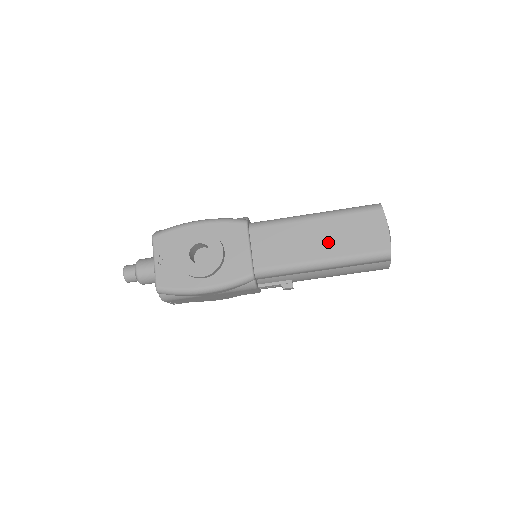
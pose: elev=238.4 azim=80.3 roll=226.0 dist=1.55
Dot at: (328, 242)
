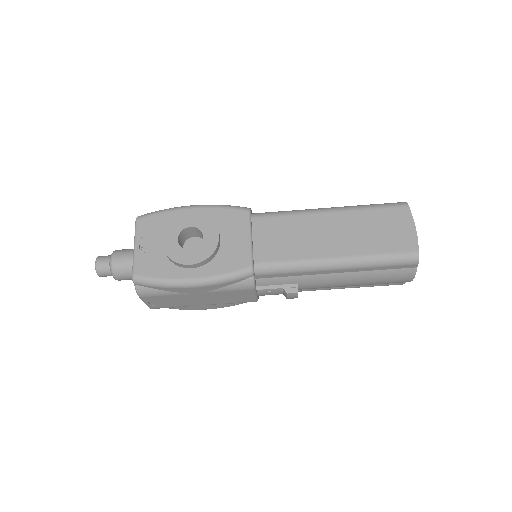
Dot at: (344, 238)
